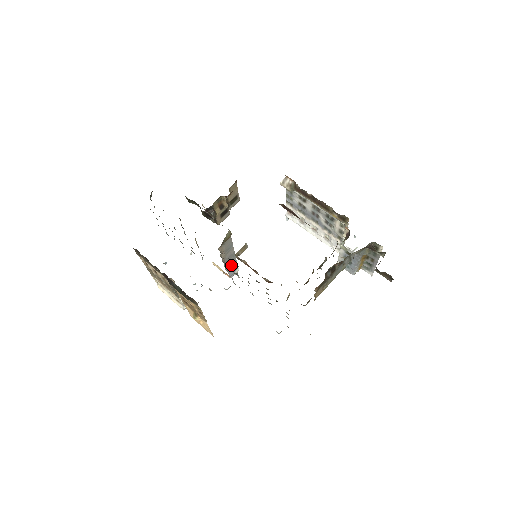
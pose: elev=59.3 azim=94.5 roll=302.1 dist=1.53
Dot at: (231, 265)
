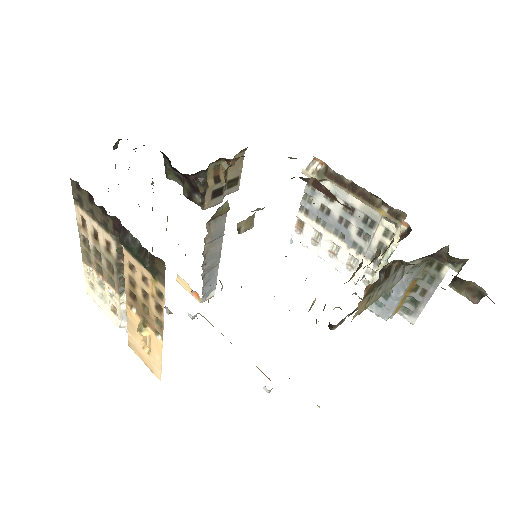
Dot at: (209, 275)
